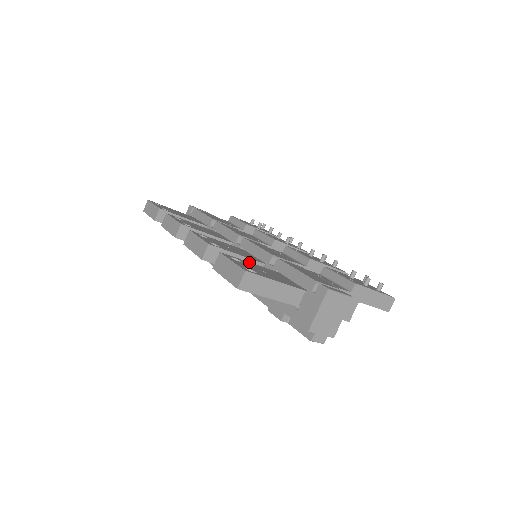
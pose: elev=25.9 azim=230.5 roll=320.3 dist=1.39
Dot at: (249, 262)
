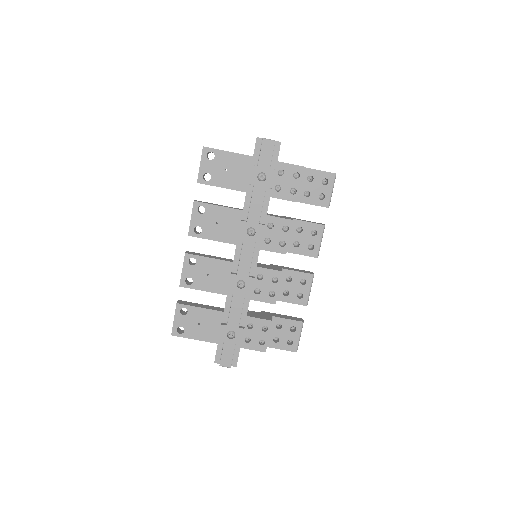
Dot at: occluded
